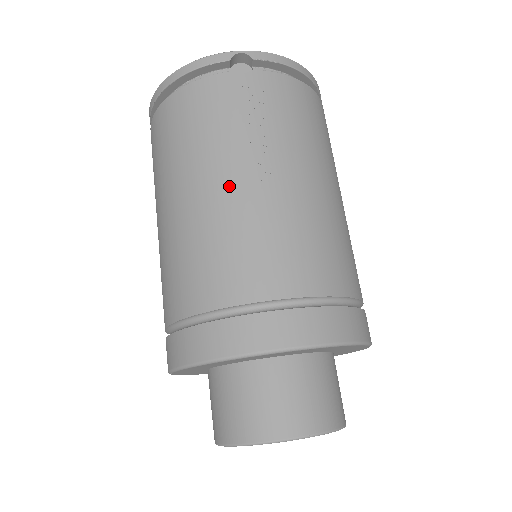
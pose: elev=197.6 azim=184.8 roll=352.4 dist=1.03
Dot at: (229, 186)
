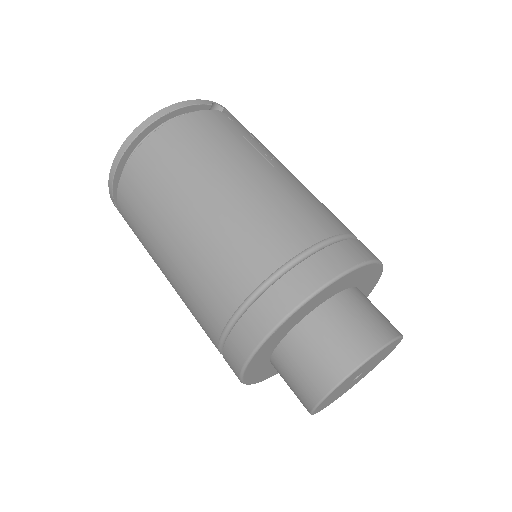
Dot at: (267, 170)
